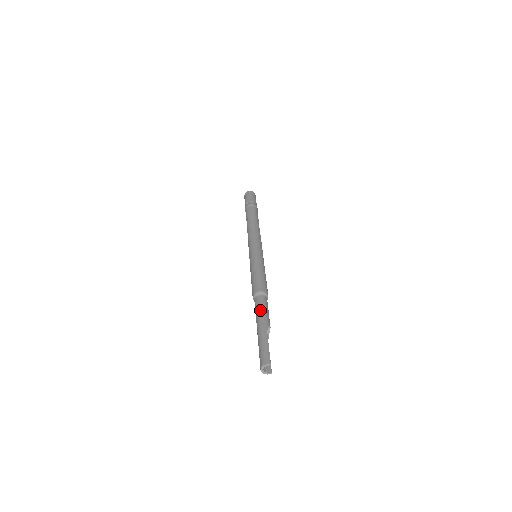
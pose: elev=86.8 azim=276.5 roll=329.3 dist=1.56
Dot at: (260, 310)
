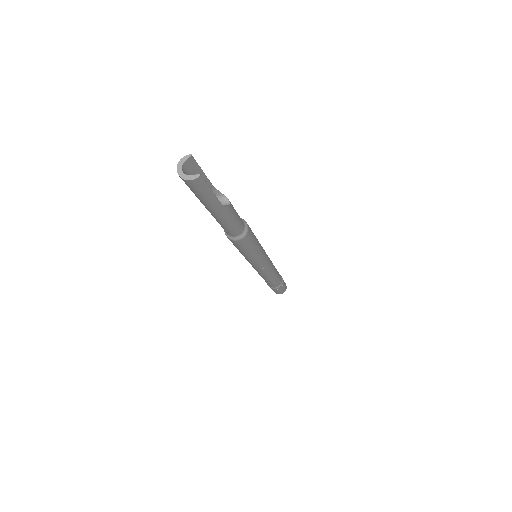
Dot at: occluded
